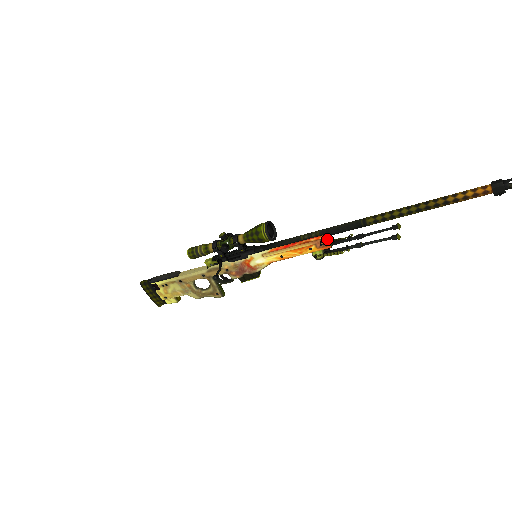
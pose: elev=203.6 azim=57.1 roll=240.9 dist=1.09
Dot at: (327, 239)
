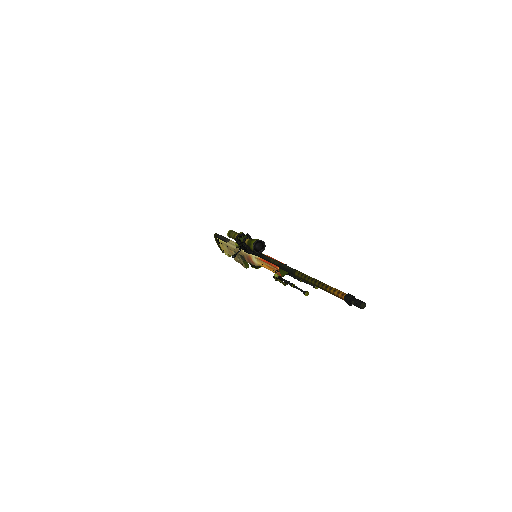
Dot at: (280, 270)
